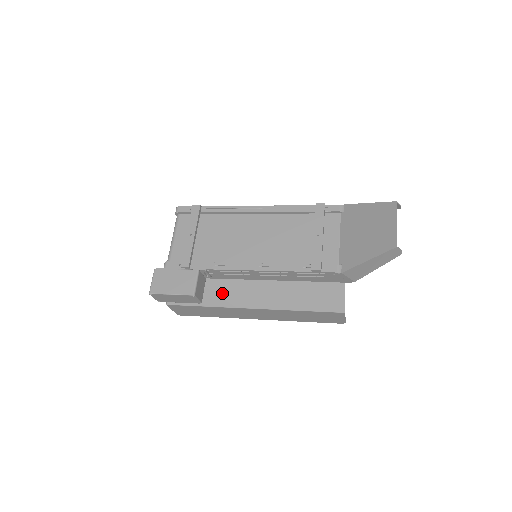
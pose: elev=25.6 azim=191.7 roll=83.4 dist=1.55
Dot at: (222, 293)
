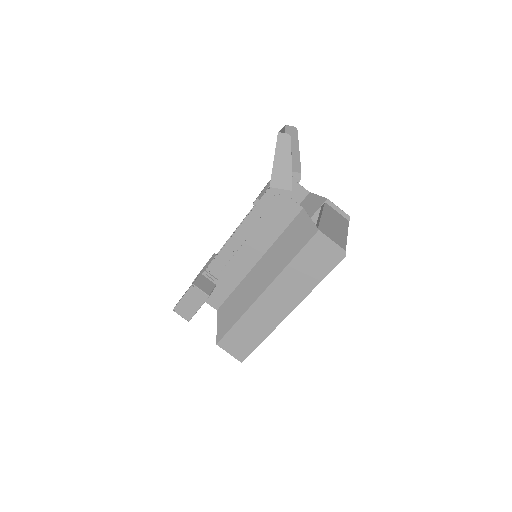
Dot at: (242, 298)
